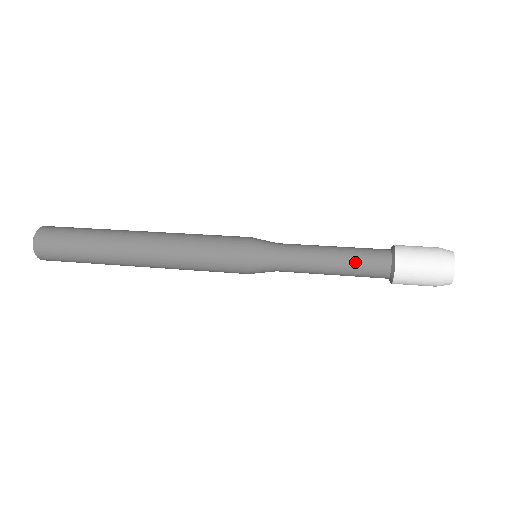
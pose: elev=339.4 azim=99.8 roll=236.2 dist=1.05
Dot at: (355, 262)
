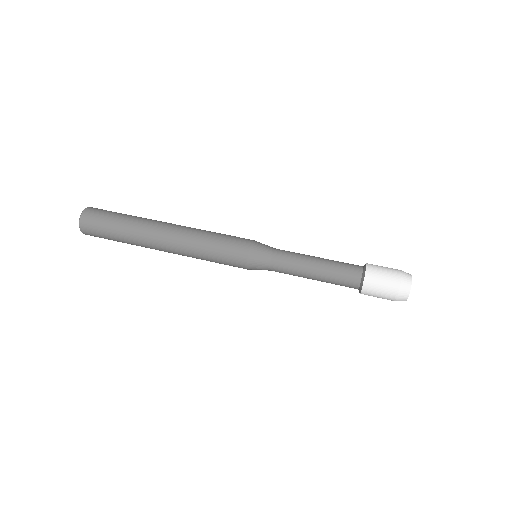
Dot at: (331, 283)
